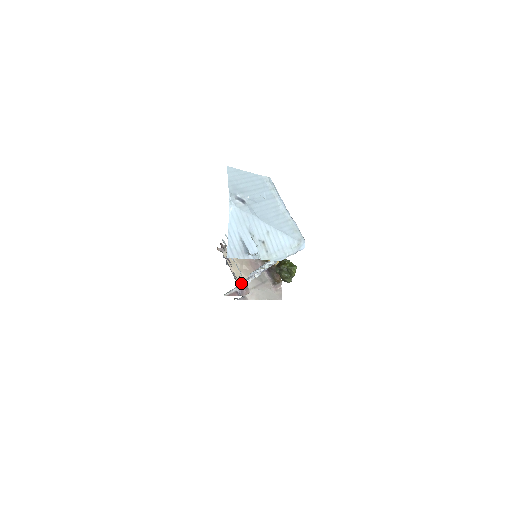
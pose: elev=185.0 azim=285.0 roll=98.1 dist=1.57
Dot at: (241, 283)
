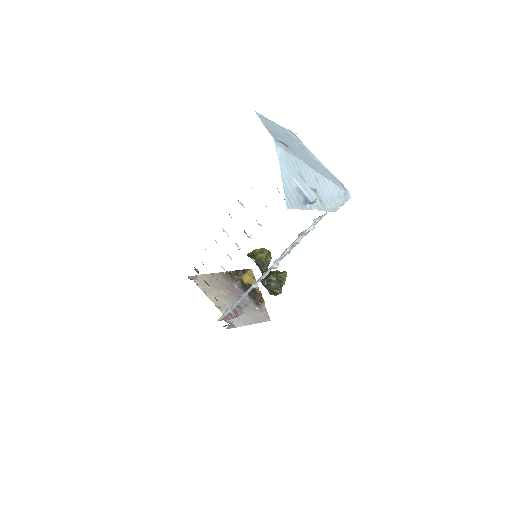
Dot at: occluded
